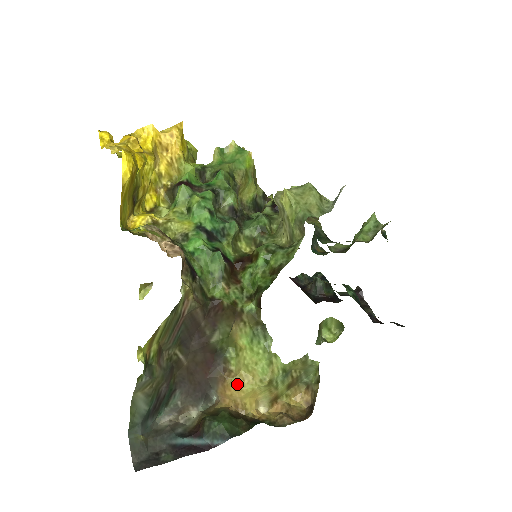
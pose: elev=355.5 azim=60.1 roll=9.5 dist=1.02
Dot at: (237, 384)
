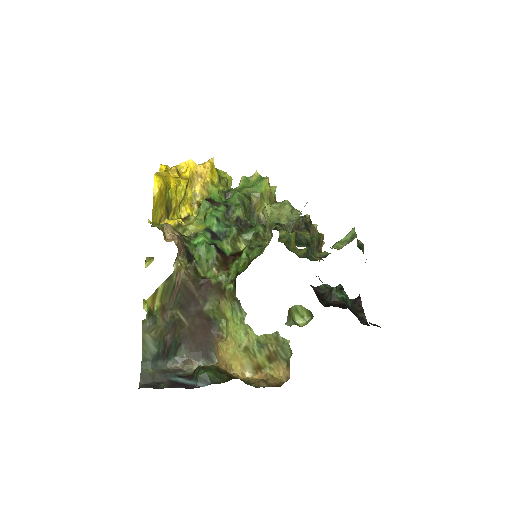
Dot at: (224, 347)
